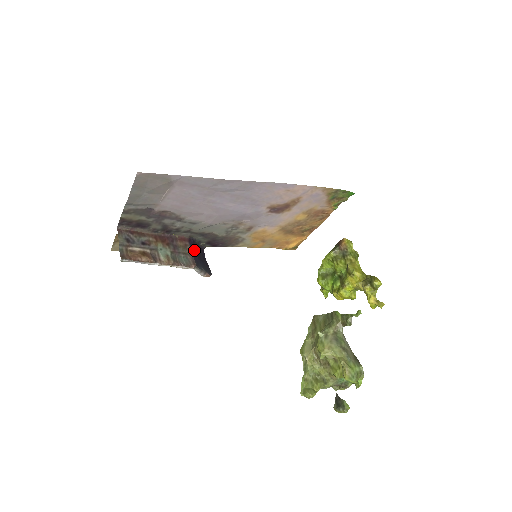
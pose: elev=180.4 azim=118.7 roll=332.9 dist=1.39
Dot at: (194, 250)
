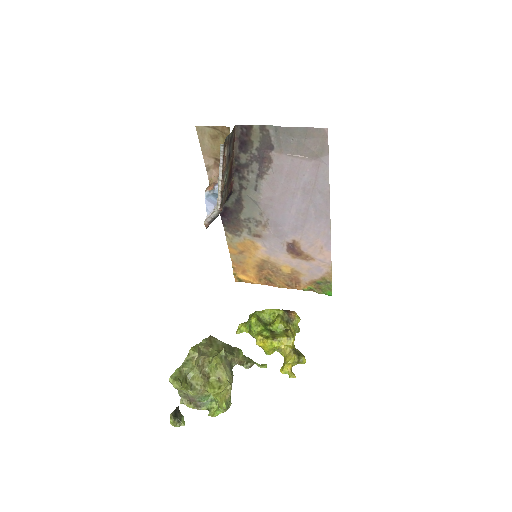
Dot at: occluded
